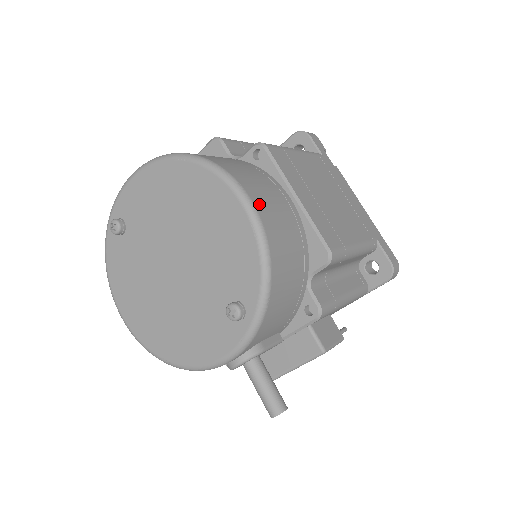
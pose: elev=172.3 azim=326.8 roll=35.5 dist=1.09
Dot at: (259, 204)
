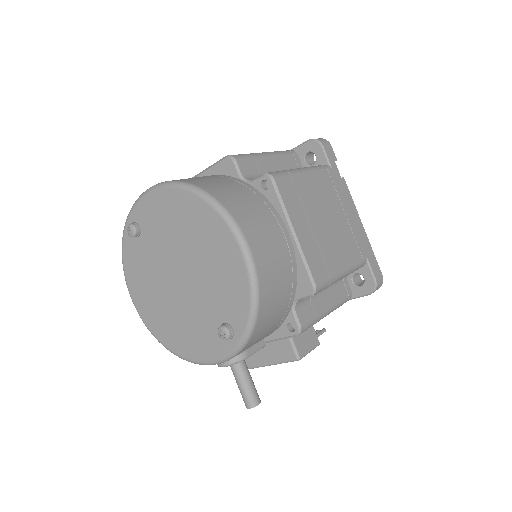
Dot at: (256, 249)
